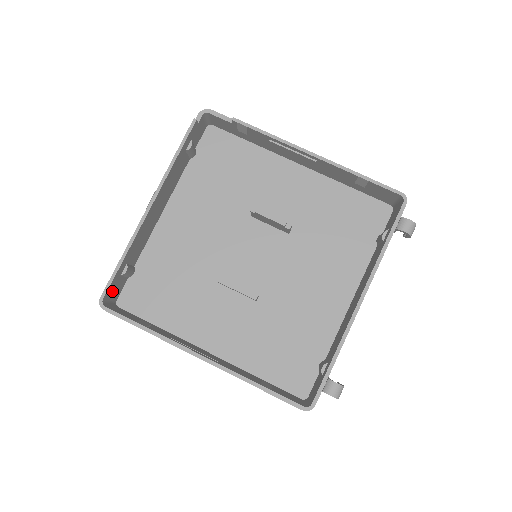
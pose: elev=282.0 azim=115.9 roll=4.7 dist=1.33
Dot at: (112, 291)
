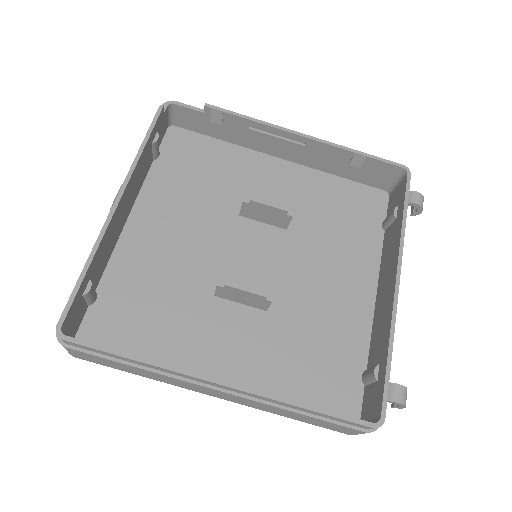
Dot at: (71, 318)
